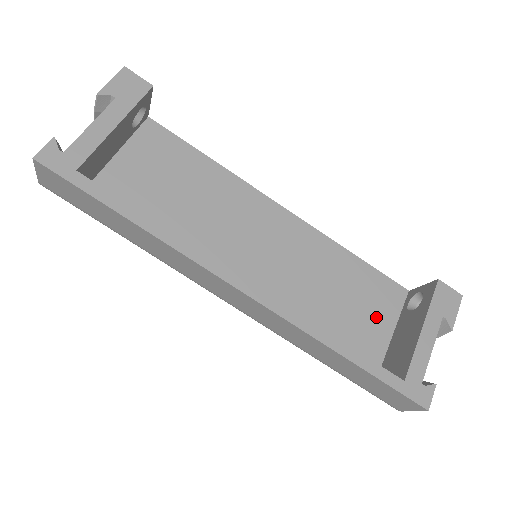
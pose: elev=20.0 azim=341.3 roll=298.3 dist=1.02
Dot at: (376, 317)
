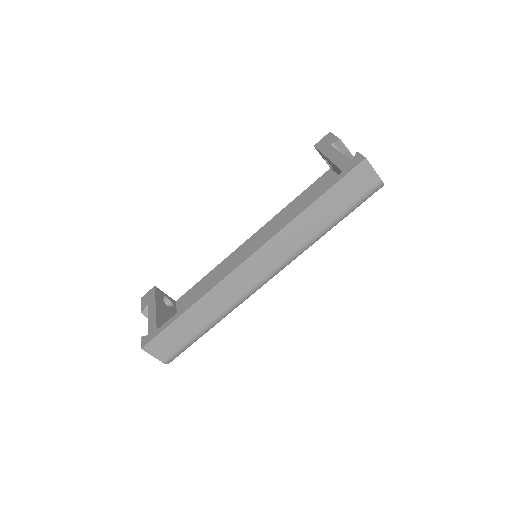
Dot at: occluded
